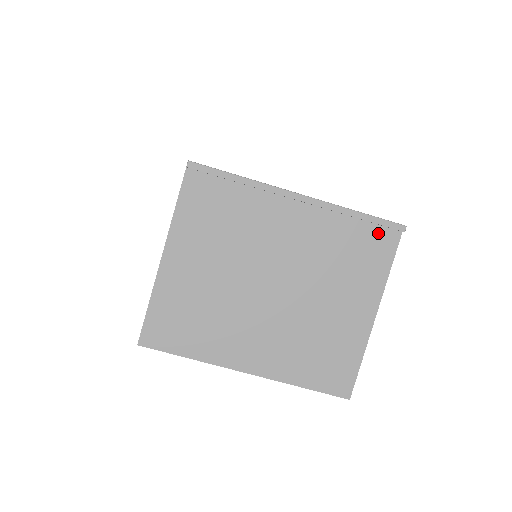
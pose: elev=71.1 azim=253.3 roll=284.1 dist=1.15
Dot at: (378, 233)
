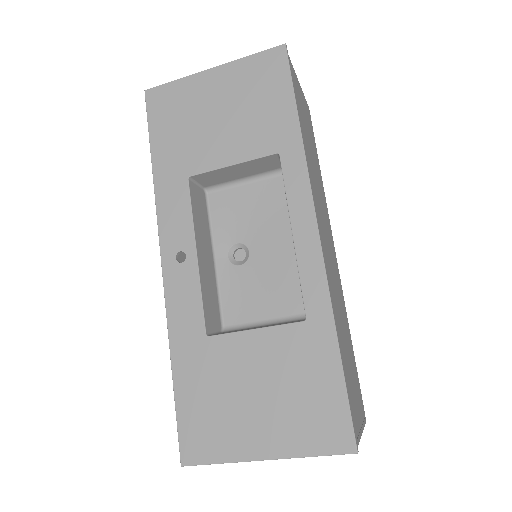
Dot at: occluded
